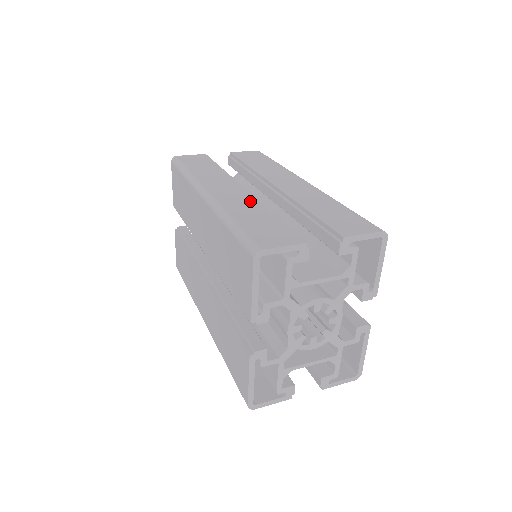
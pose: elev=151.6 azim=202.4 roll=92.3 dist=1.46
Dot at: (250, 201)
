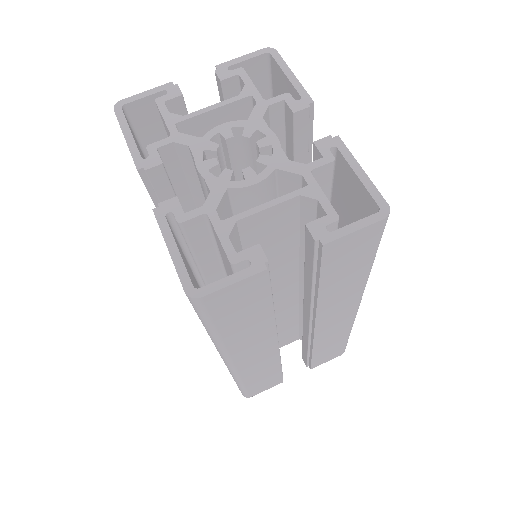
Dot at: occluded
